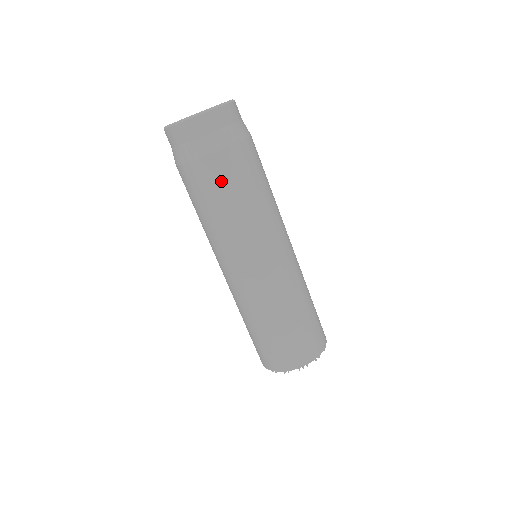
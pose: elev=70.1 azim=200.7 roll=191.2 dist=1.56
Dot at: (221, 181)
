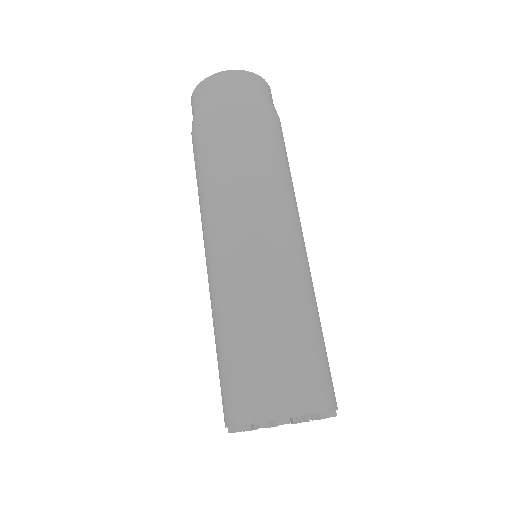
Dot at: (243, 128)
